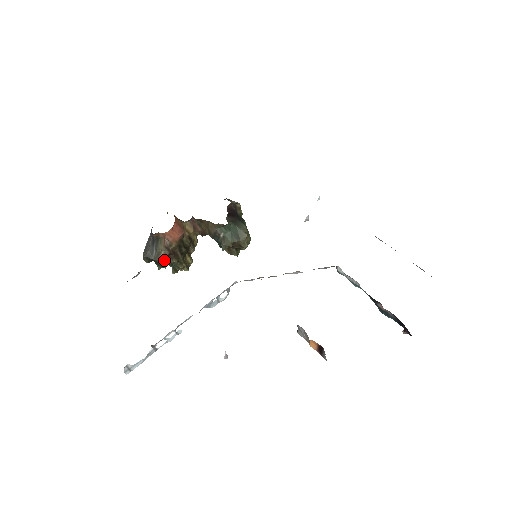
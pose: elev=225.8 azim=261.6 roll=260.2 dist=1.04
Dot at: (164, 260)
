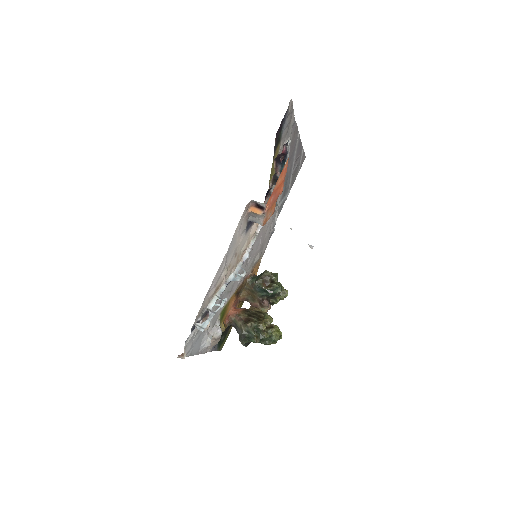
Dot at: (245, 327)
